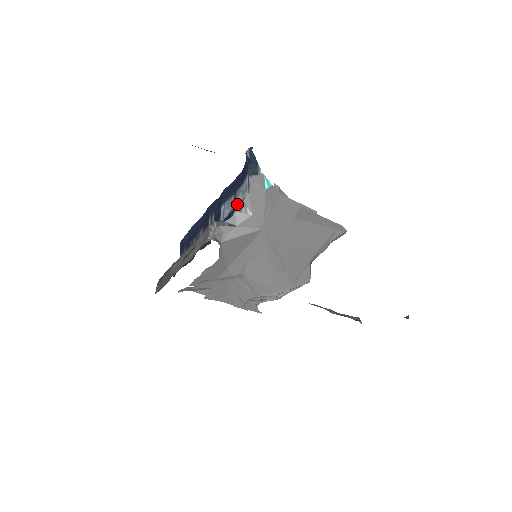
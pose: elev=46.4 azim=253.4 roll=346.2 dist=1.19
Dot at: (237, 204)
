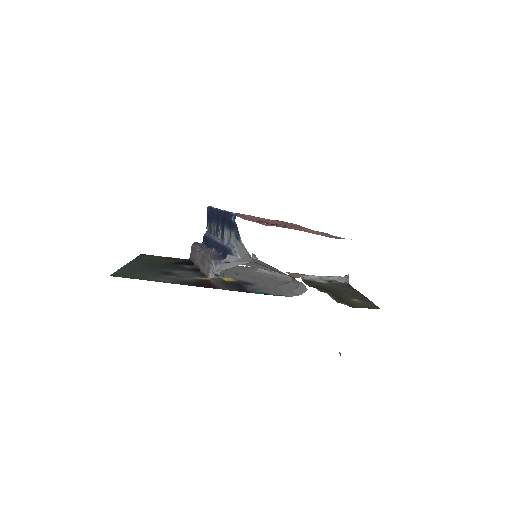
Dot at: (230, 246)
